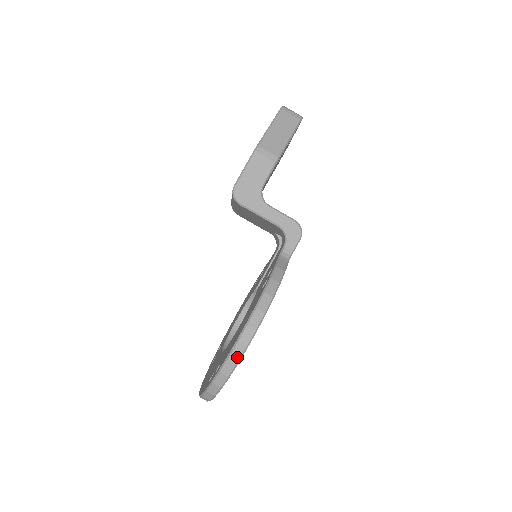
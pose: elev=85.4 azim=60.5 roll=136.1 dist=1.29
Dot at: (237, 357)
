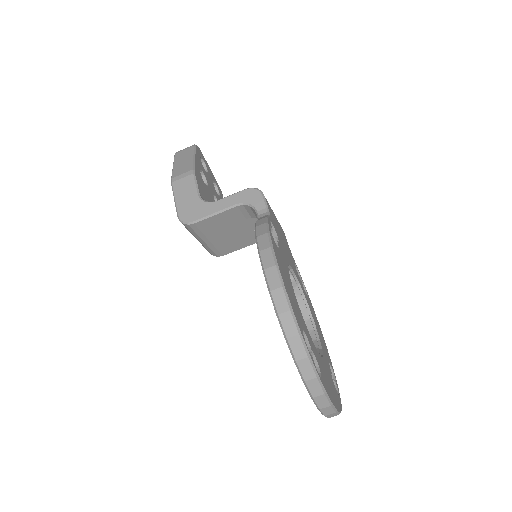
Dot at: (284, 305)
